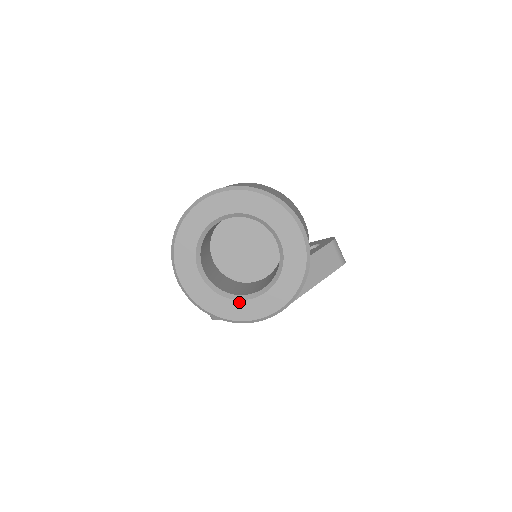
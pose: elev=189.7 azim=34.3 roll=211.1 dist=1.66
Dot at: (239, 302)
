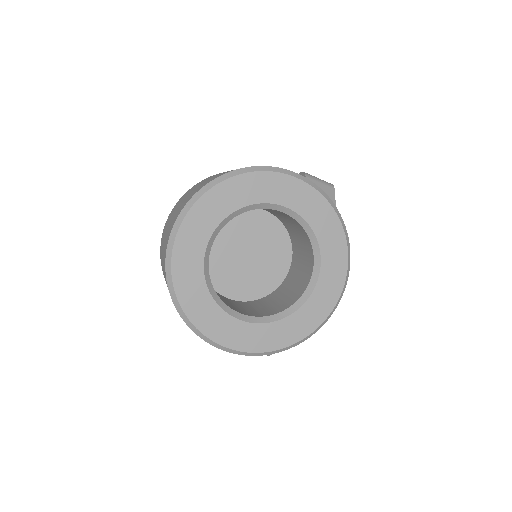
Dot at: (304, 307)
